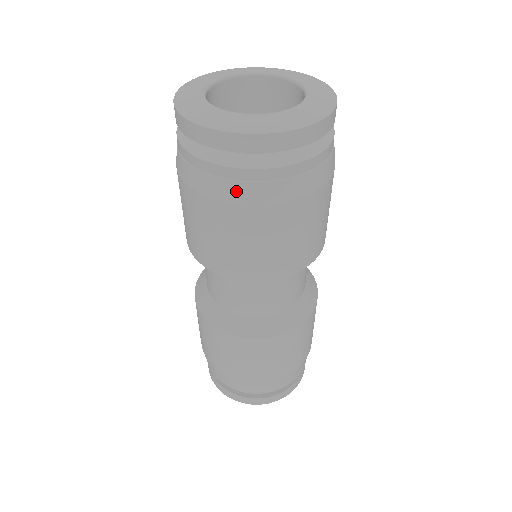
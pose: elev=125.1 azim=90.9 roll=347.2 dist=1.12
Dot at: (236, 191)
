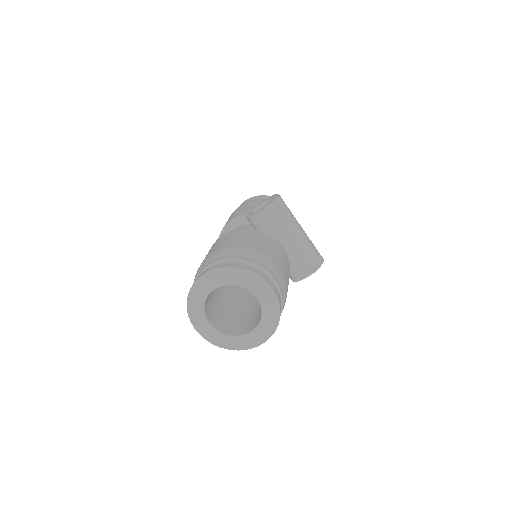
Dot at: occluded
